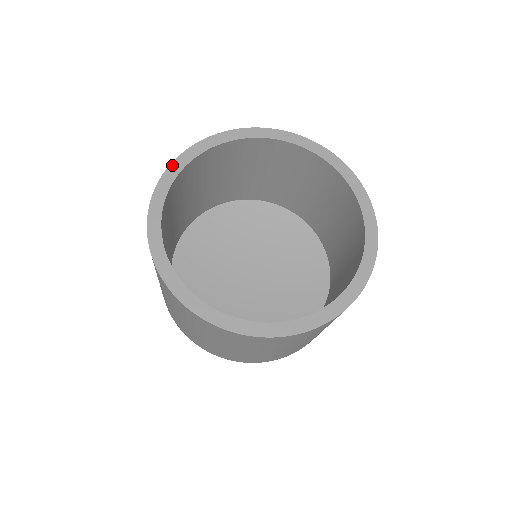
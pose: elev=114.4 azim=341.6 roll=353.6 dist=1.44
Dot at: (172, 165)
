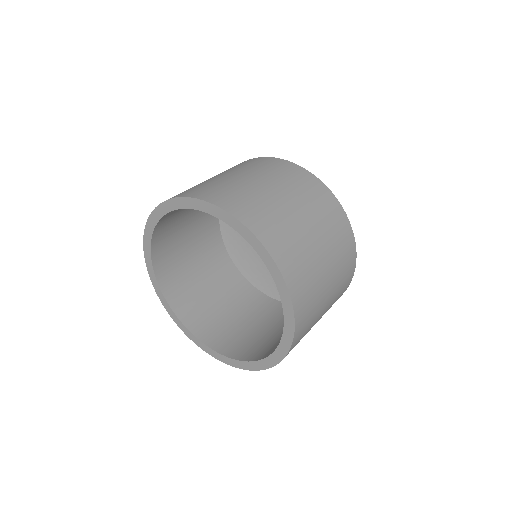
Dot at: (145, 255)
